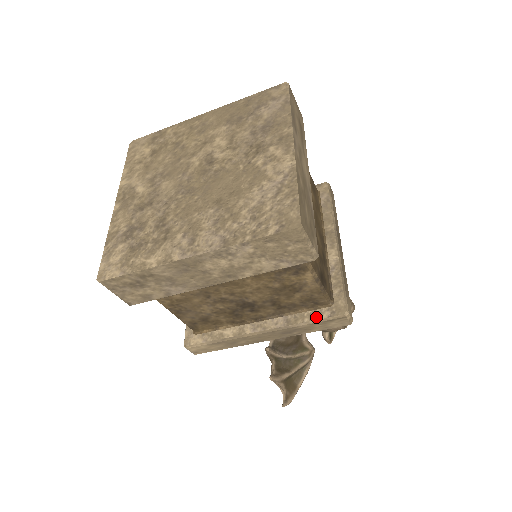
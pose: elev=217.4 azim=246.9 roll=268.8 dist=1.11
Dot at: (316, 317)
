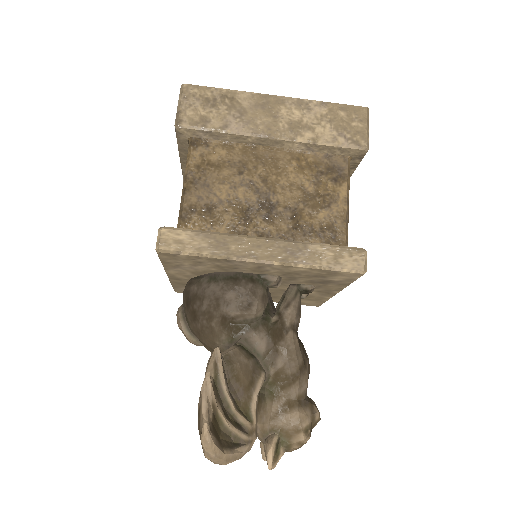
Dot at: (331, 245)
